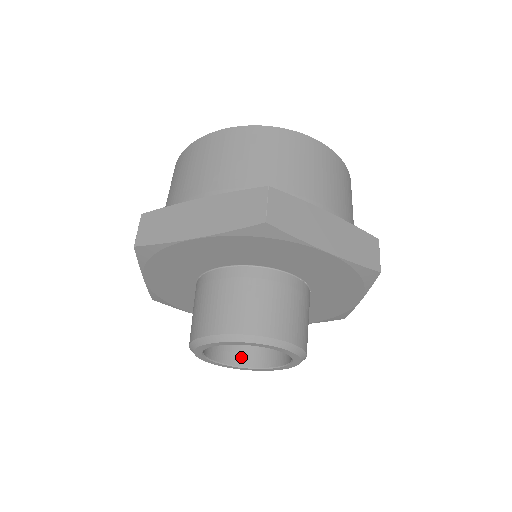
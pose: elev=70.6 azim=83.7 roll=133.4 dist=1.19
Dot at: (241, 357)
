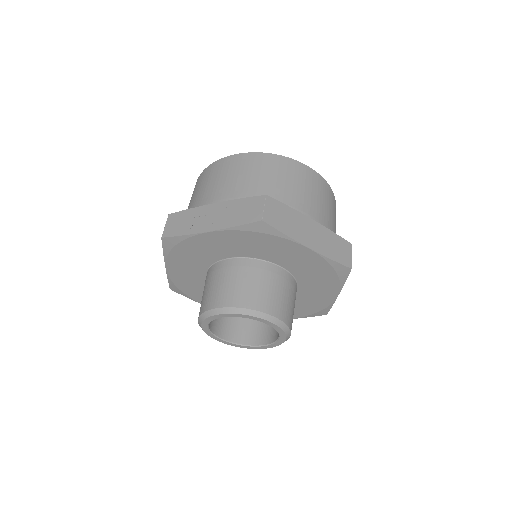
Dot at: (213, 325)
